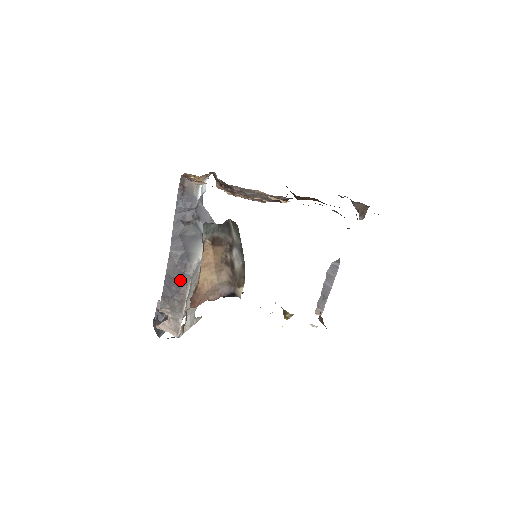
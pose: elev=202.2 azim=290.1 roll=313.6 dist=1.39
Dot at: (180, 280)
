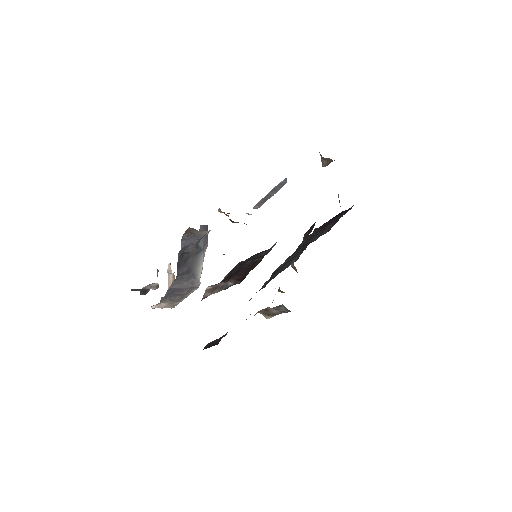
Dot at: (186, 290)
